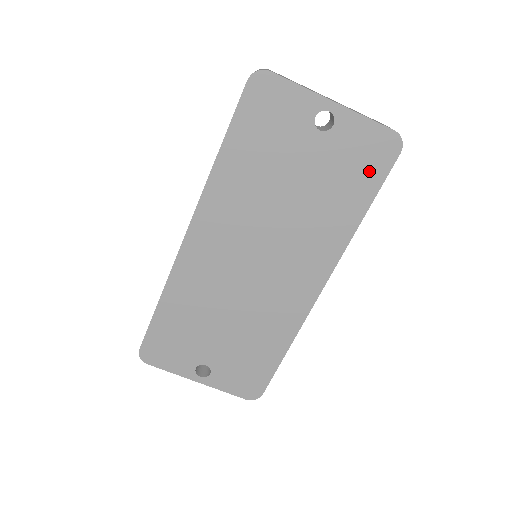
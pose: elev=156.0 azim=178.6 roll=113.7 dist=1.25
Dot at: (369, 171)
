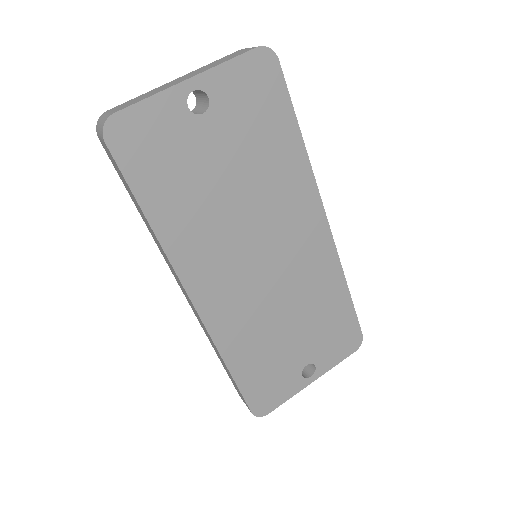
Dot at: (271, 100)
